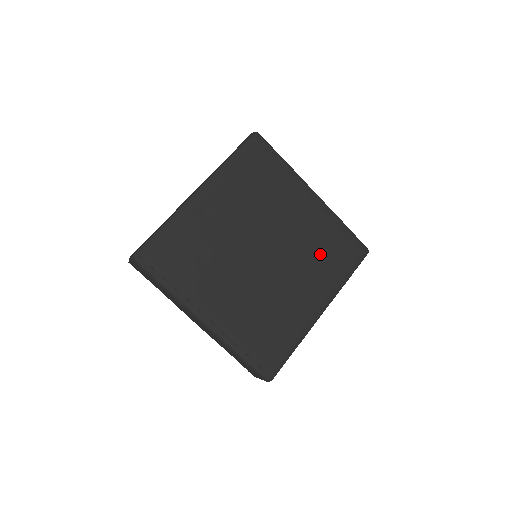
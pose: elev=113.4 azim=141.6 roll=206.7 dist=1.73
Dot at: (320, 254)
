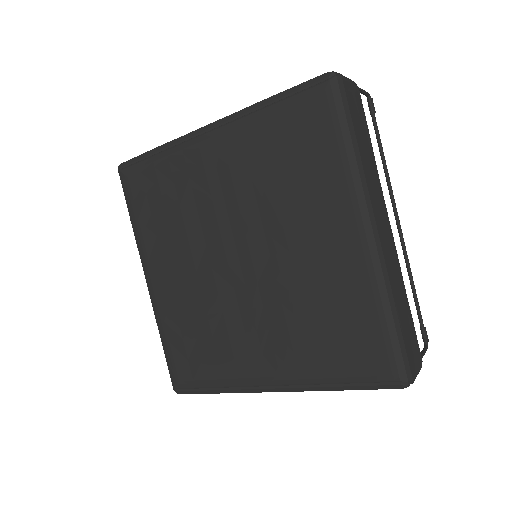
Dot at: (284, 175)
